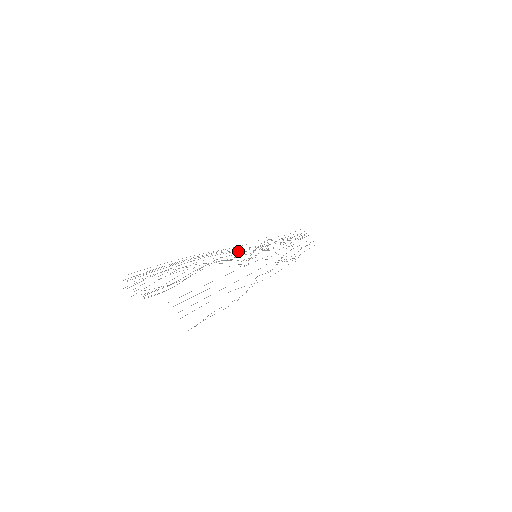
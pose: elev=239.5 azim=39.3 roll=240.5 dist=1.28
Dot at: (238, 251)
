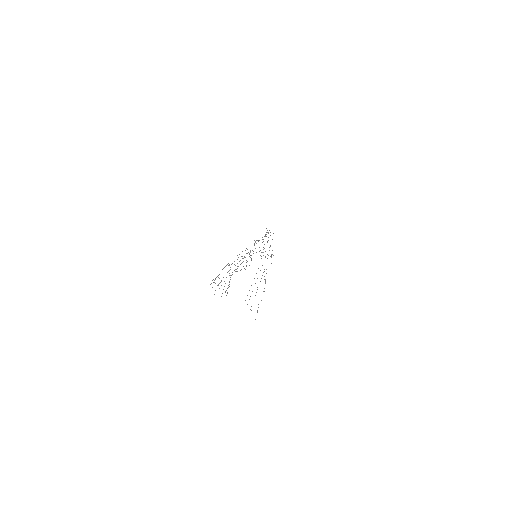
Dot at: occluded
